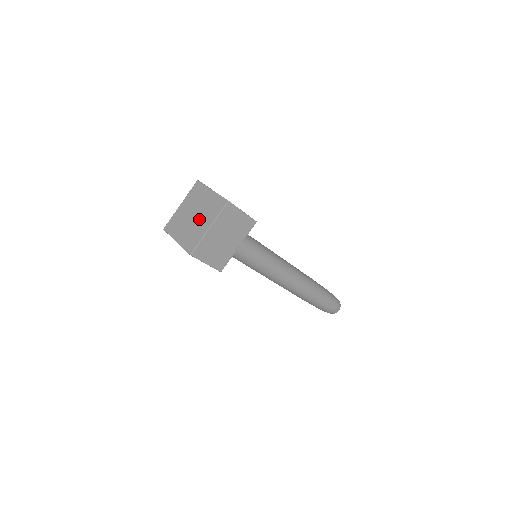
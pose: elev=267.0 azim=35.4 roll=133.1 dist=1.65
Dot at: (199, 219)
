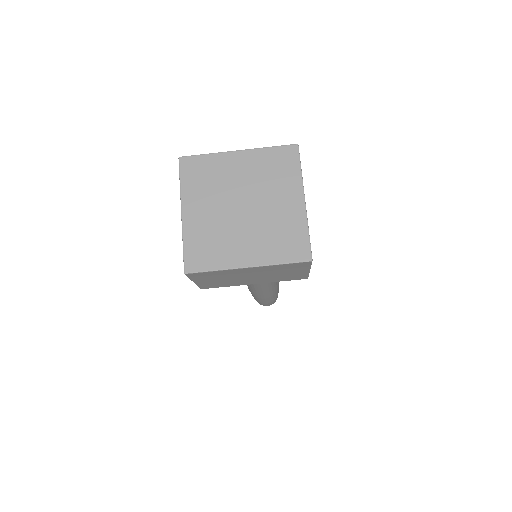
Dot at: (264, 203)
